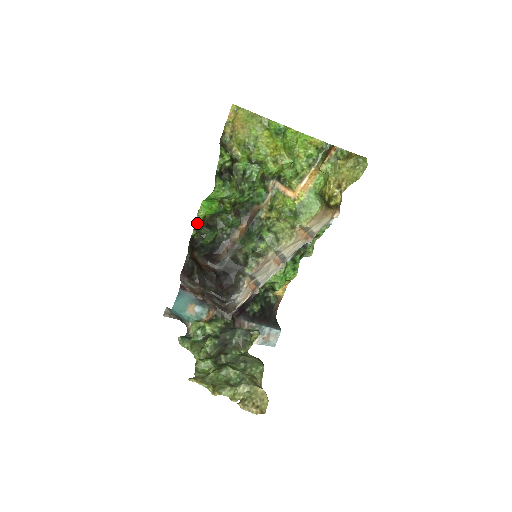
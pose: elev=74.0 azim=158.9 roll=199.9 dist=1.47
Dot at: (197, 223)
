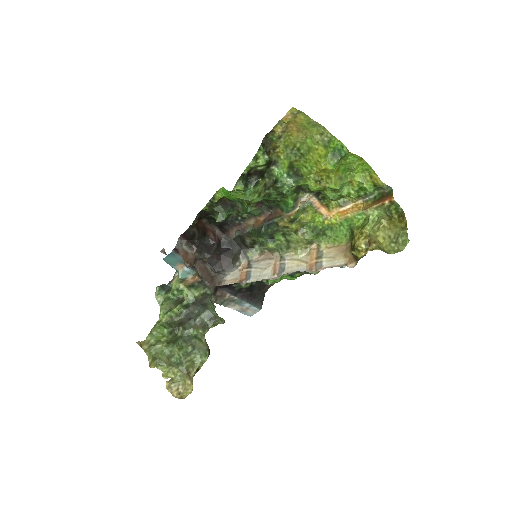
Dot at: (212, 201)
